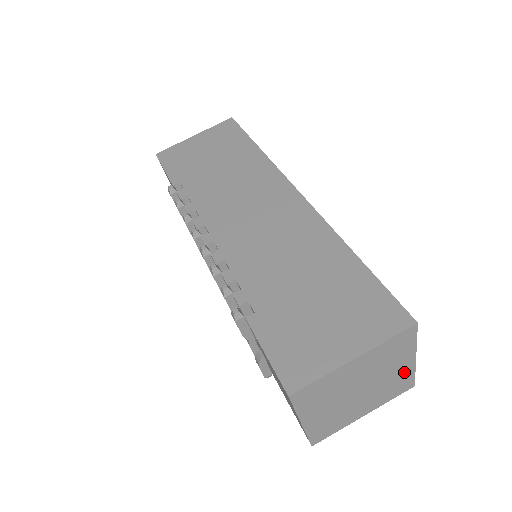
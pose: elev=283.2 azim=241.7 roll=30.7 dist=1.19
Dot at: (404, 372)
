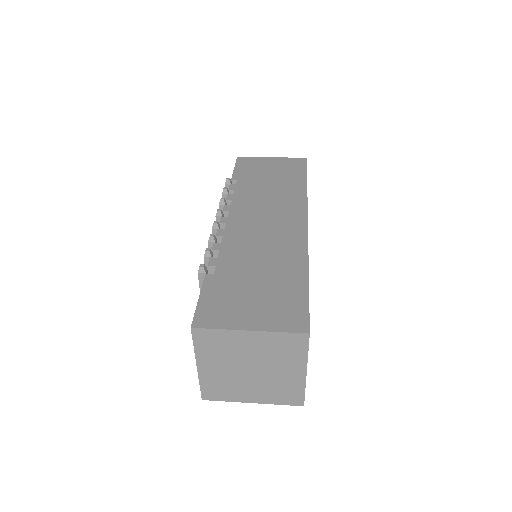
Dot at: (294, 381)
